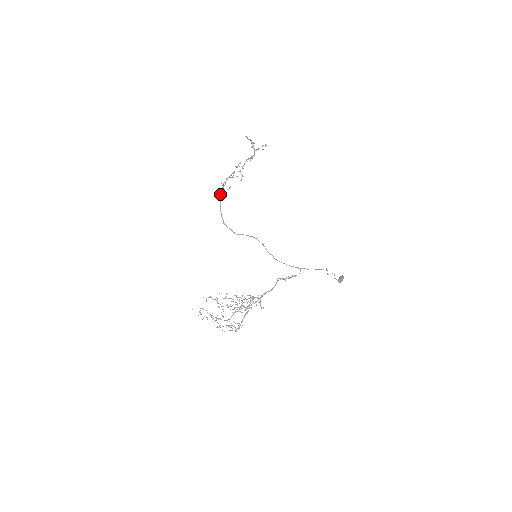
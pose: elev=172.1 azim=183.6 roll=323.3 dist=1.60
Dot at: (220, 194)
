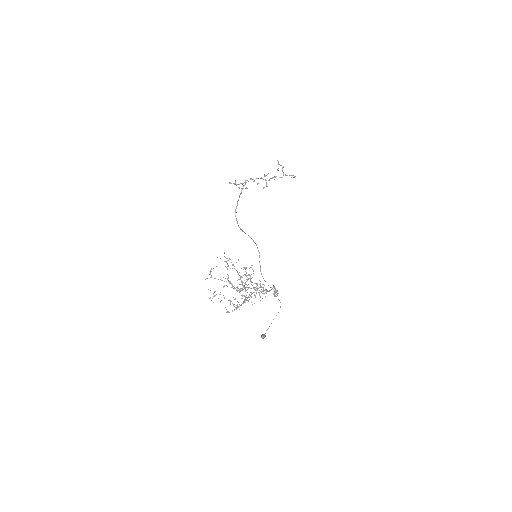
Dot at: (243, 185)
